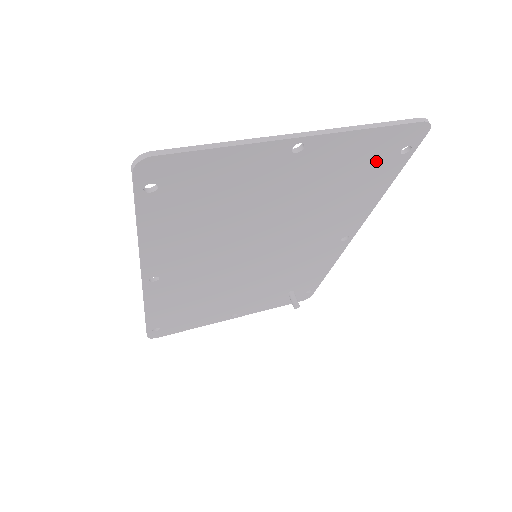
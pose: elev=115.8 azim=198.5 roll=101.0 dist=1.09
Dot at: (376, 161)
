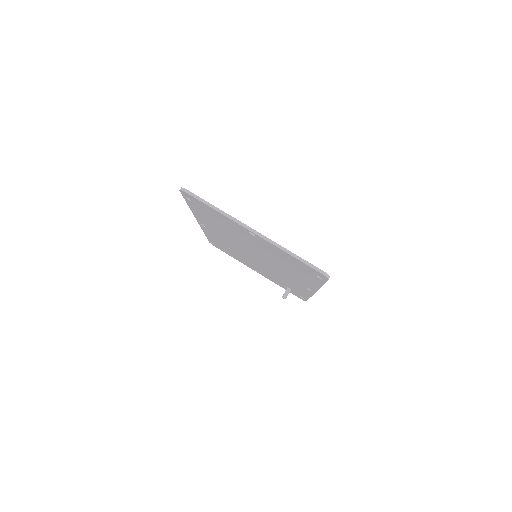
Dot at: (303, 269)
